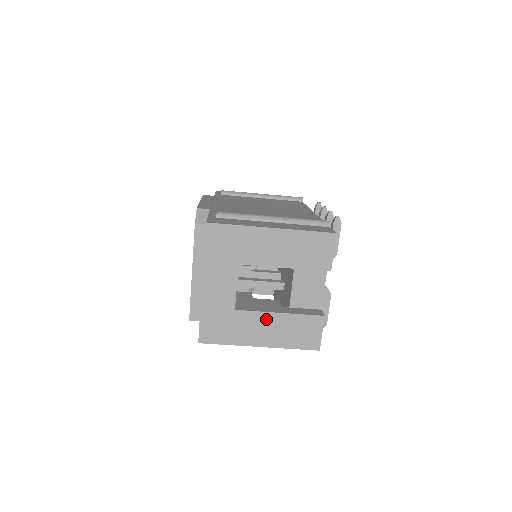
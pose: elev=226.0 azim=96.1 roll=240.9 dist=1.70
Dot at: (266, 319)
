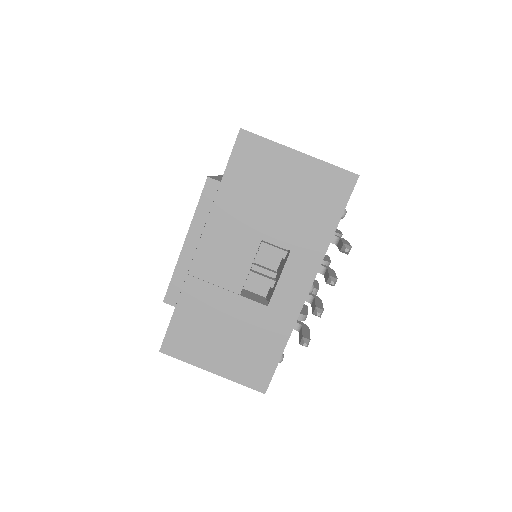
Dot at: occluded
